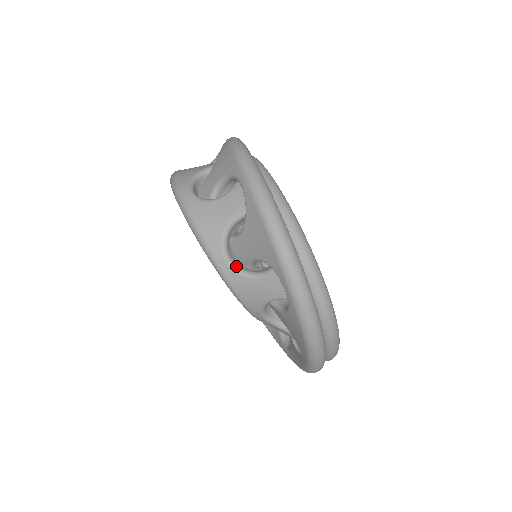
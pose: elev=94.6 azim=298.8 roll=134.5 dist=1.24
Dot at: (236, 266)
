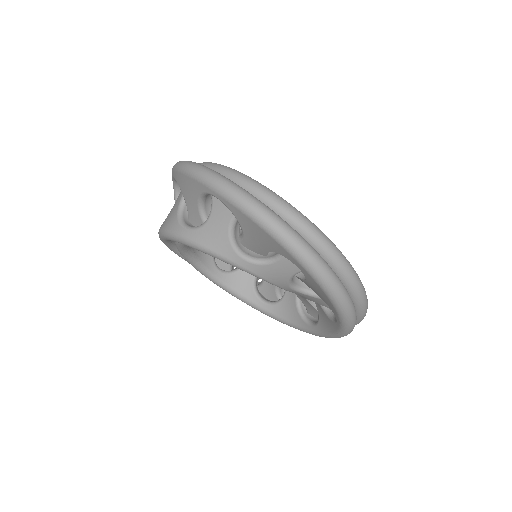
Dot at: (194, 227)
